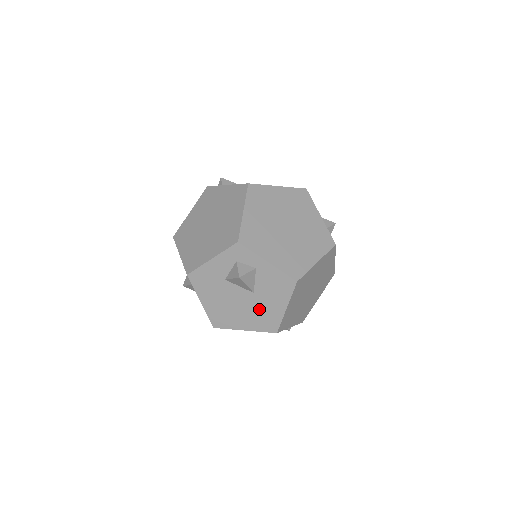
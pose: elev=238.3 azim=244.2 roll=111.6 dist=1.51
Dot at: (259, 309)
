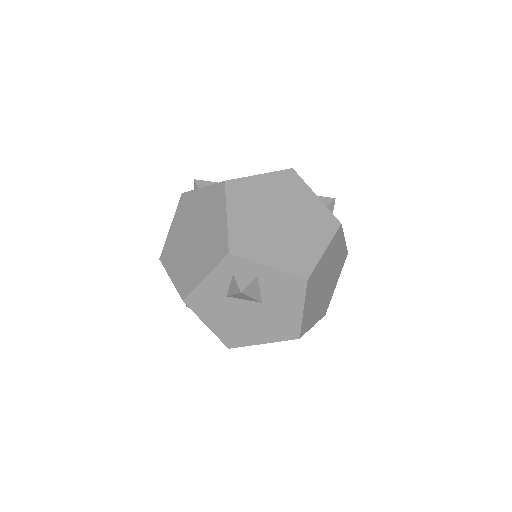
Dot at: (273, 318)
